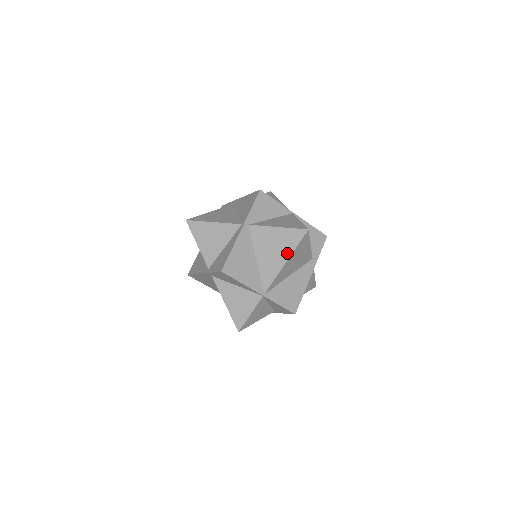
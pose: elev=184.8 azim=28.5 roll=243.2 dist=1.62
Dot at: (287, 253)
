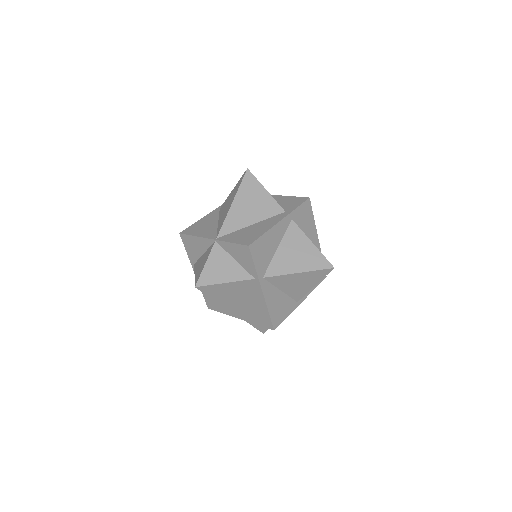
Dot at: (234, 196)
